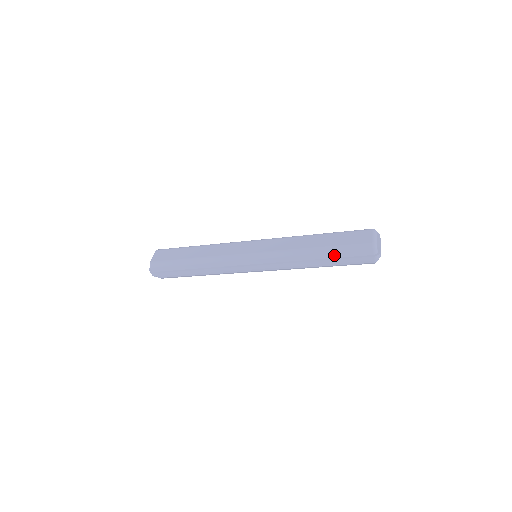
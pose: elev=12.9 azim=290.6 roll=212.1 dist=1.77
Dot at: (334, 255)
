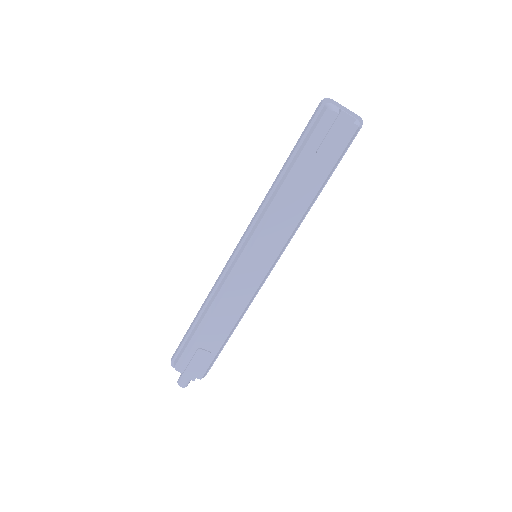
Dot at: occluded
